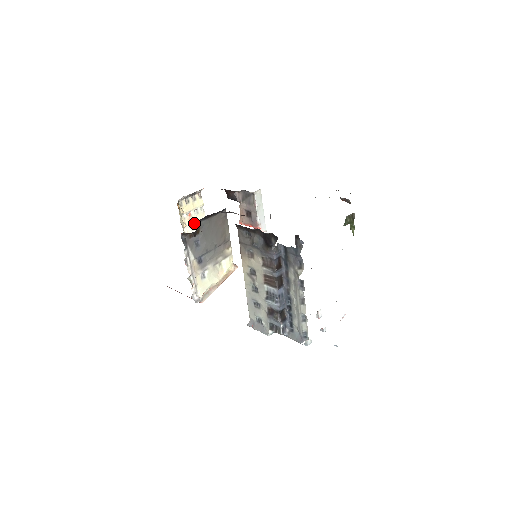
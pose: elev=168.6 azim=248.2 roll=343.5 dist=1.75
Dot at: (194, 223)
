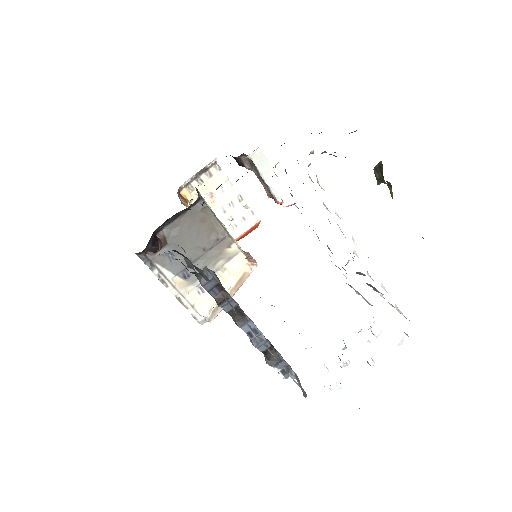
Dot at: (222, 204)
